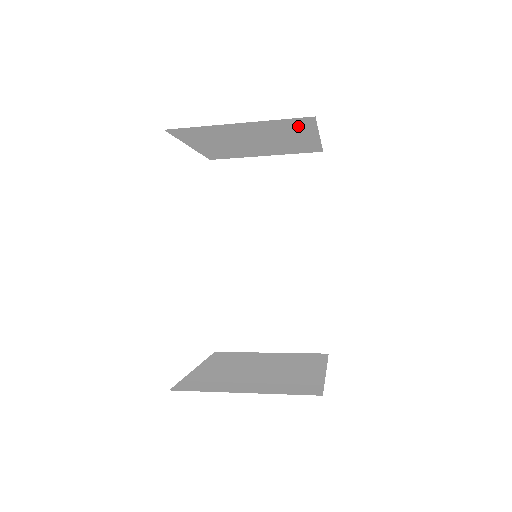
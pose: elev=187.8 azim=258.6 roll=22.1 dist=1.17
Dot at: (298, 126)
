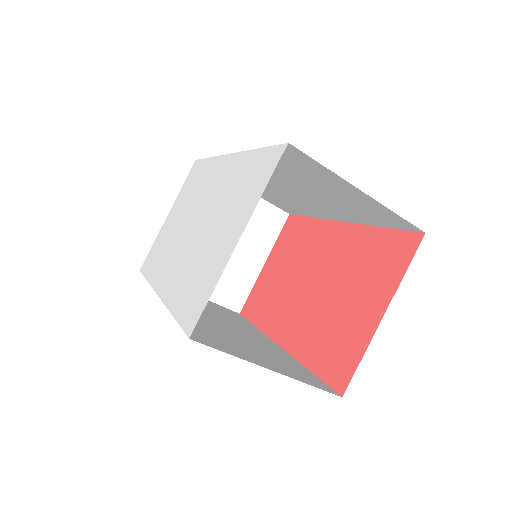
Dot at: (269, 227)
